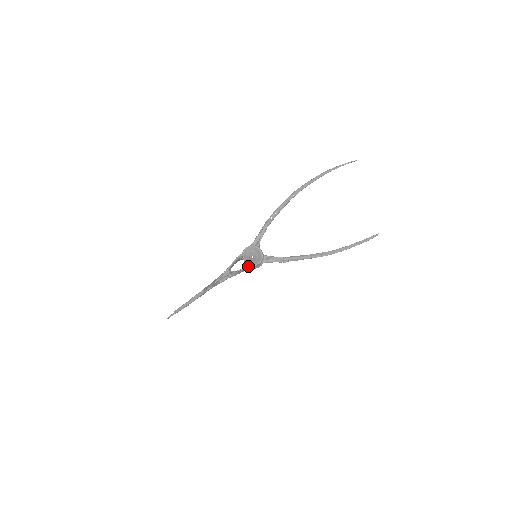
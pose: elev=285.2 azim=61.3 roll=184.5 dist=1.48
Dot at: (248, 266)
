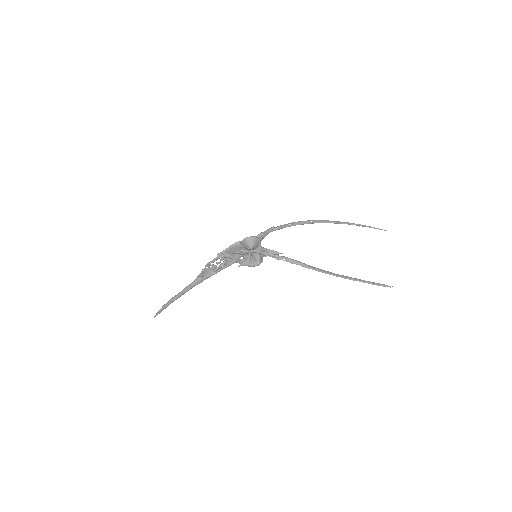
Dot at: (242, 250)
